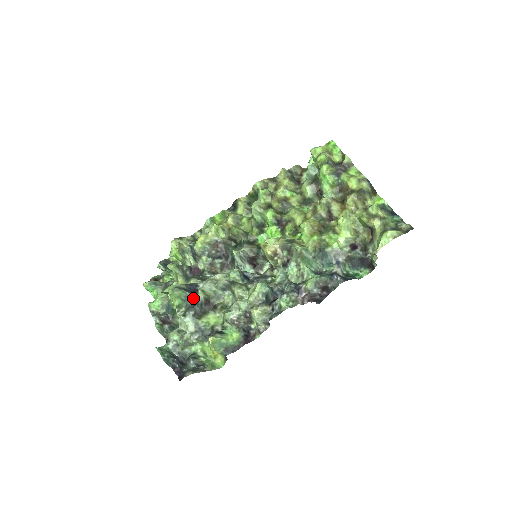
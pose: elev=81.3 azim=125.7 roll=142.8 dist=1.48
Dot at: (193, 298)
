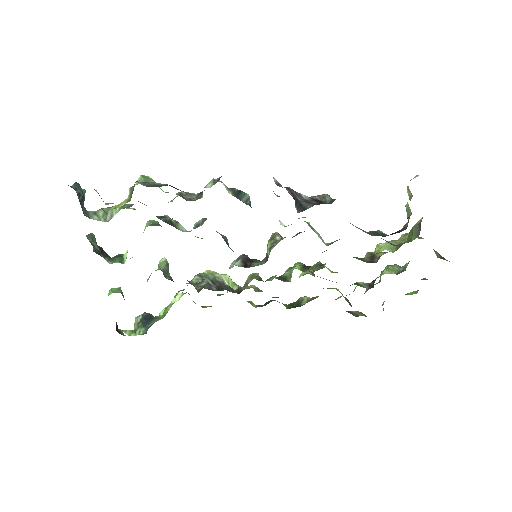
Dot at: occluded
